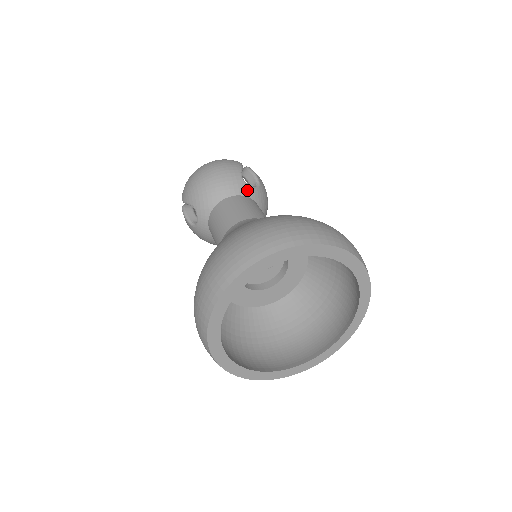
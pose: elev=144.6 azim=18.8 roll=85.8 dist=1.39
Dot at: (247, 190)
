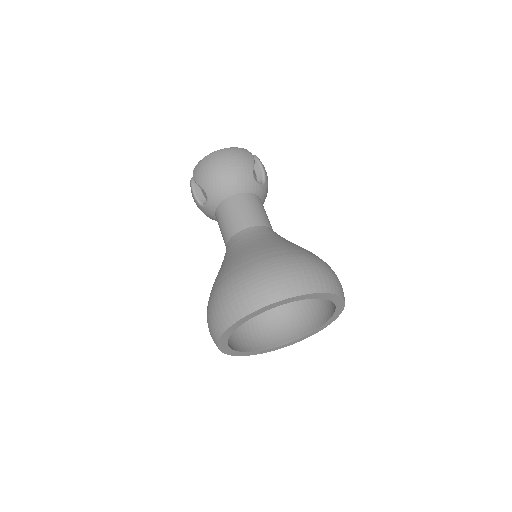
Dot at: (256, 188)
